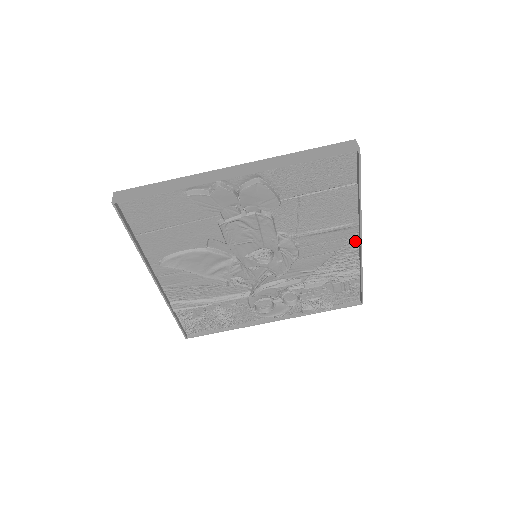
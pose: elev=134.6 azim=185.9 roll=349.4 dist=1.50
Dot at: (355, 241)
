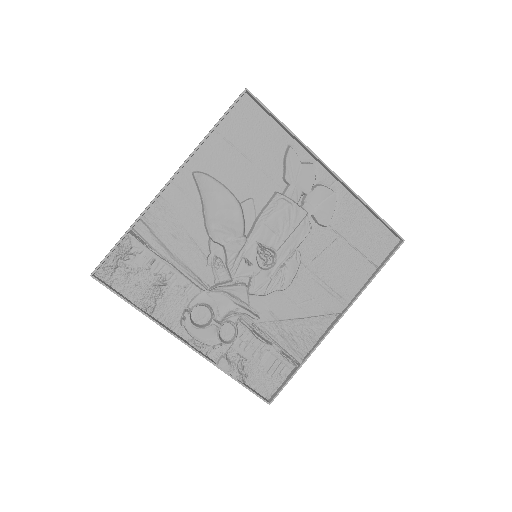
Dot at: (328, 322)
